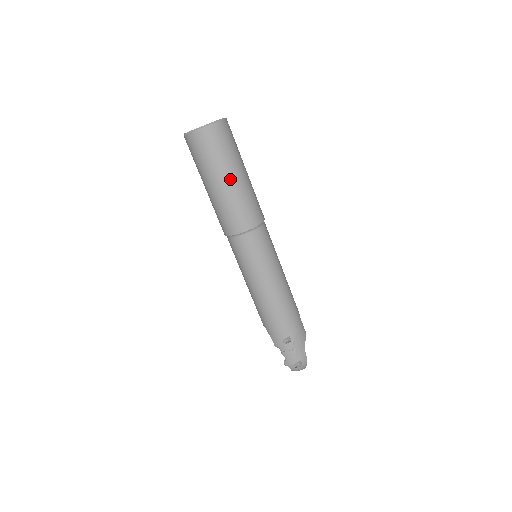
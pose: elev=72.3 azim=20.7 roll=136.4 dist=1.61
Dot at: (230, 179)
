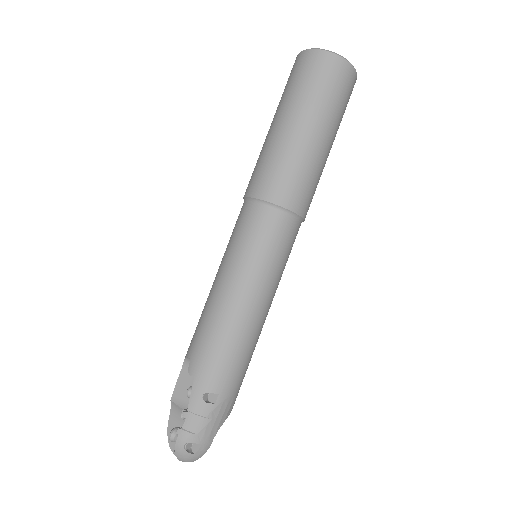
Dot at: (319, 135)
